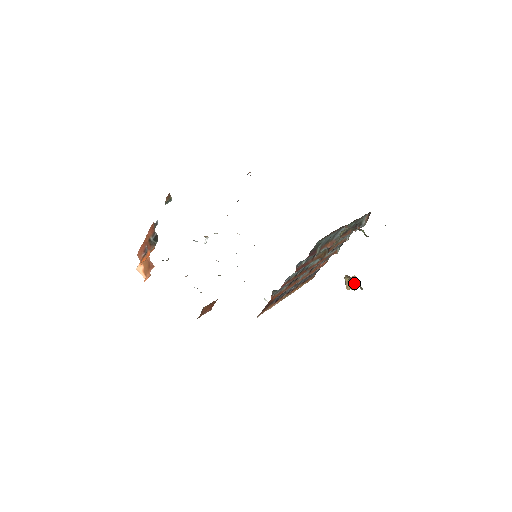
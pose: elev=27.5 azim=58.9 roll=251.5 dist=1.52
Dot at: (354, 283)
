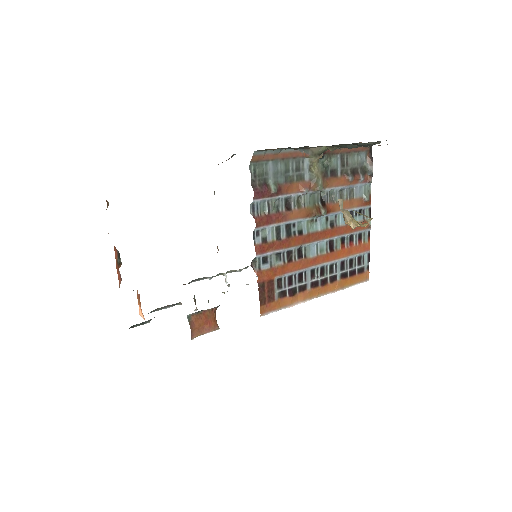
Dot at: (348, 211)
